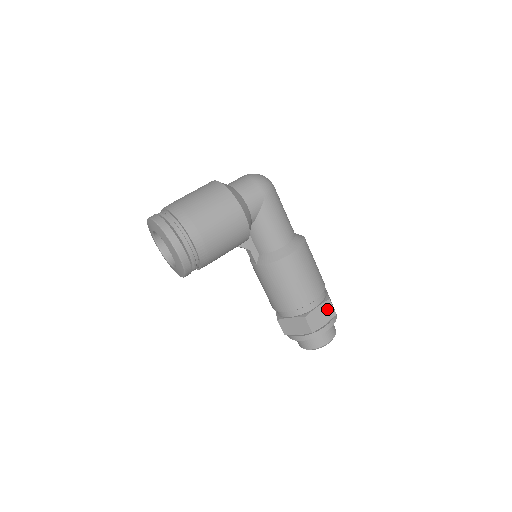
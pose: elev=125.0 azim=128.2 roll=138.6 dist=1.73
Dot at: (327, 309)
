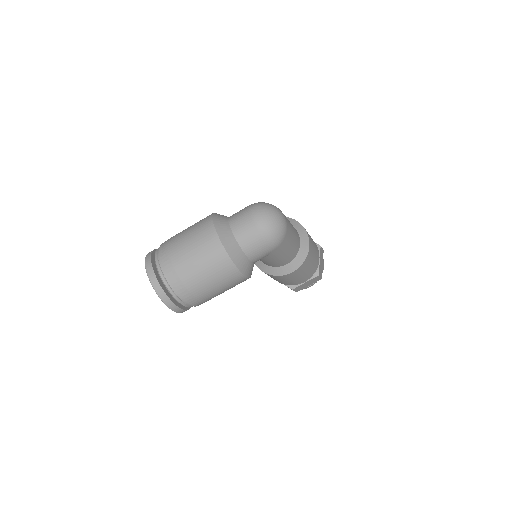
Dot at: (314, 280)
